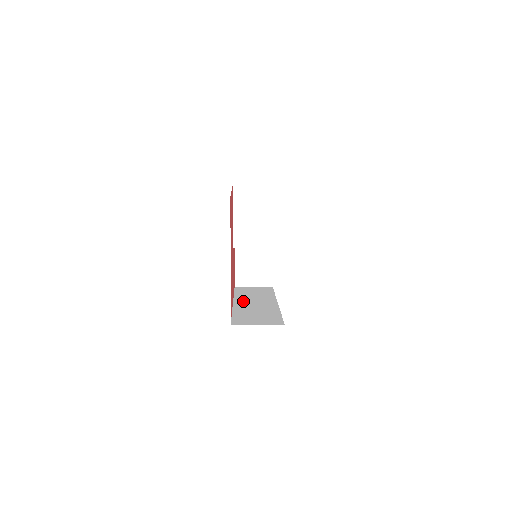
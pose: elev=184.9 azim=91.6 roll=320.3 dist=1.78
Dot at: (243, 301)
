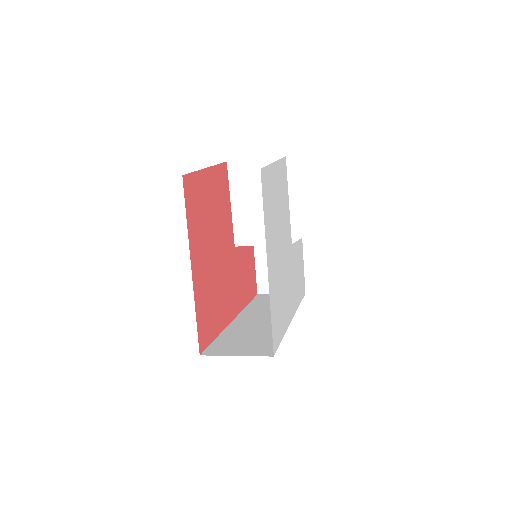
Dot at: (249, 315)
